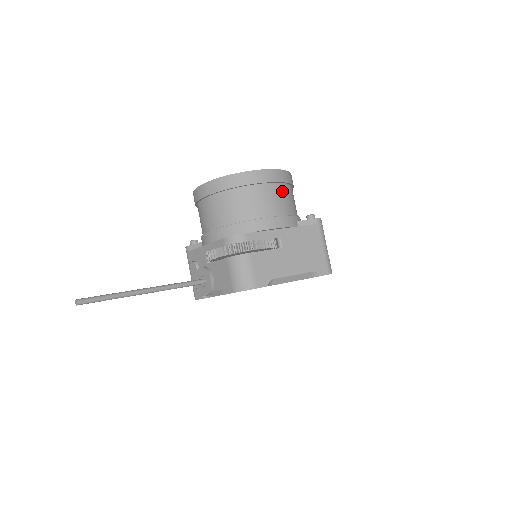
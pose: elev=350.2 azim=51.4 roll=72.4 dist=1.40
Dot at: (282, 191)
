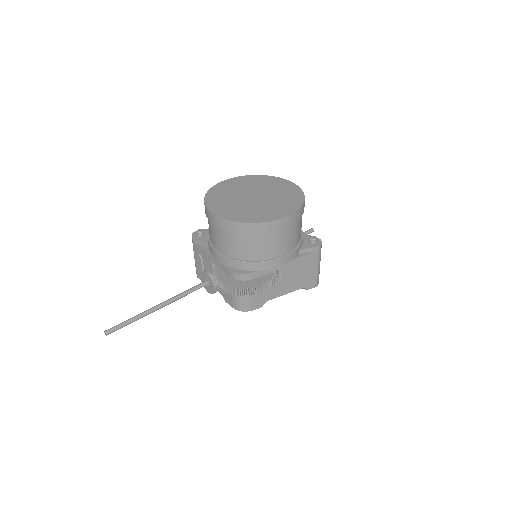
Dot at: (292, 230)
